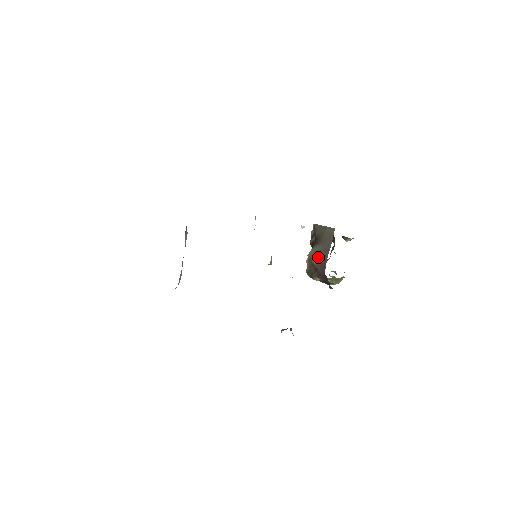
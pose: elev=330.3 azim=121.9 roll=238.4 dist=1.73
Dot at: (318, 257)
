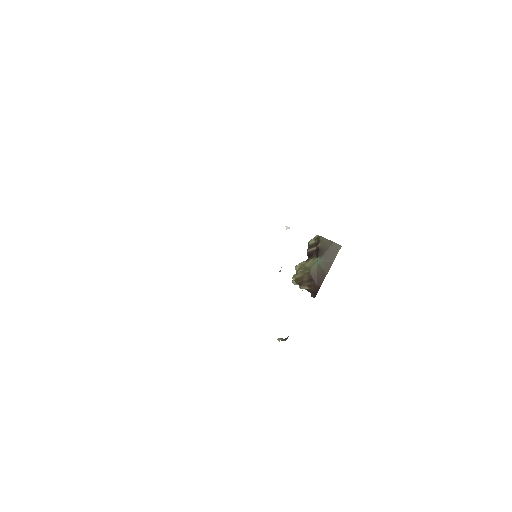
Dot at: (317, 269)
